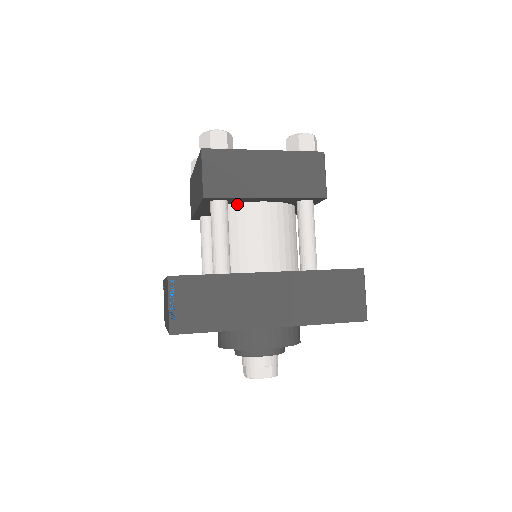
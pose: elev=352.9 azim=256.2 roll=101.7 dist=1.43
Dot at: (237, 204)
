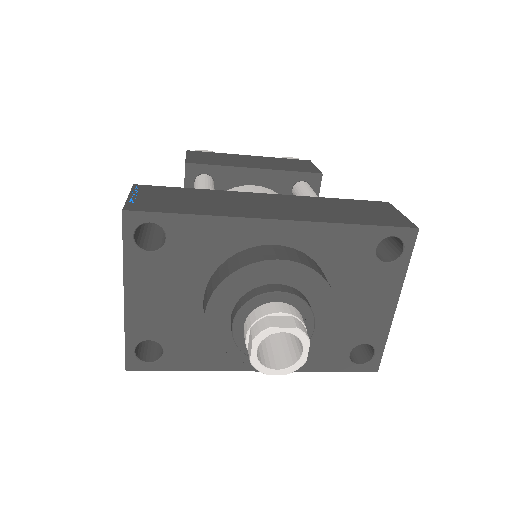
Dot at: occluded
